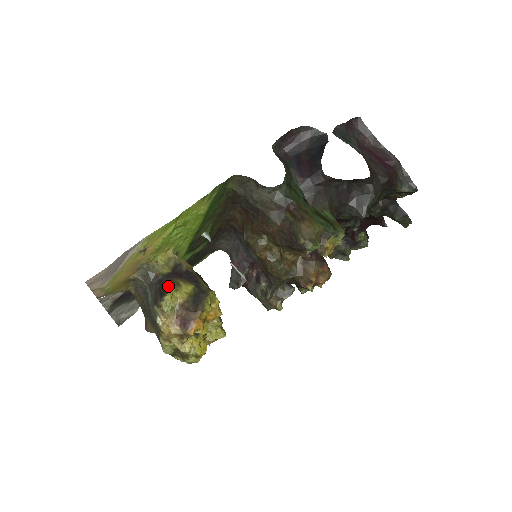
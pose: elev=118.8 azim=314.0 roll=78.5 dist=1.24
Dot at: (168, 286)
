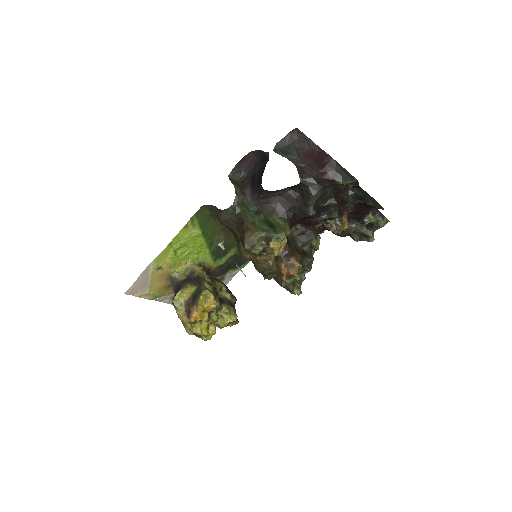
Dot at: (179, 289)
